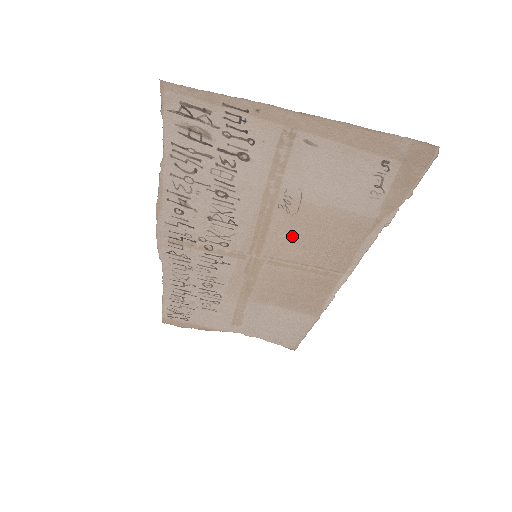
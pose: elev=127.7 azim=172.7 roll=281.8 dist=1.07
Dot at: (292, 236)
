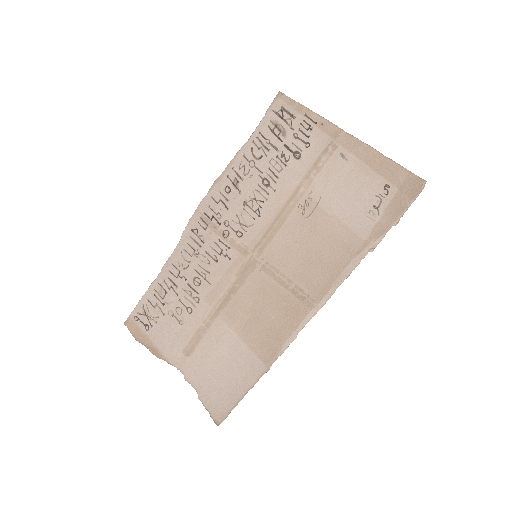
Dot at: (294, 241)
